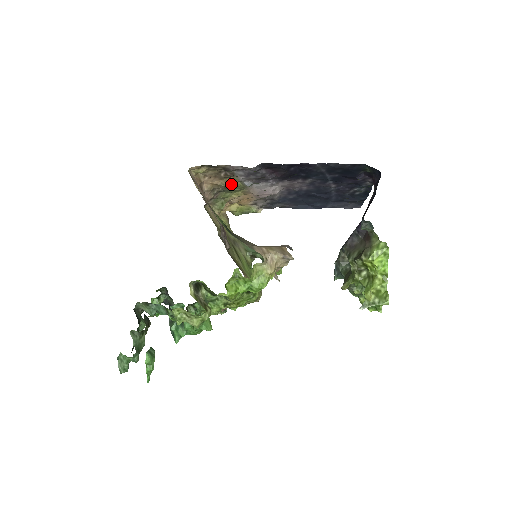
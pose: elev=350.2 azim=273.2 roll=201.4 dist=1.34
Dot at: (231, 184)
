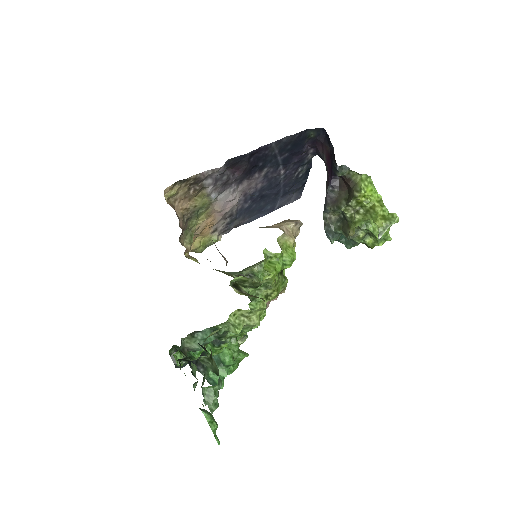
Dot at: (199, 203)
